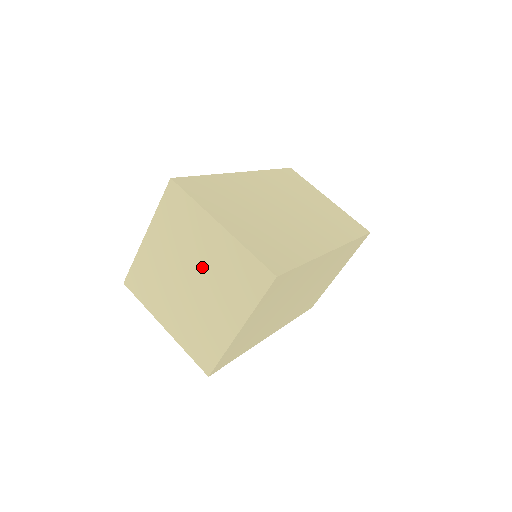
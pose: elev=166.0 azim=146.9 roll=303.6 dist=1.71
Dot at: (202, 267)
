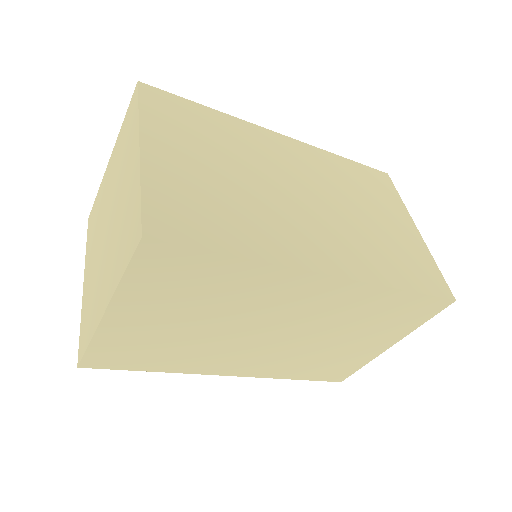
Dot at: (116, 208)
